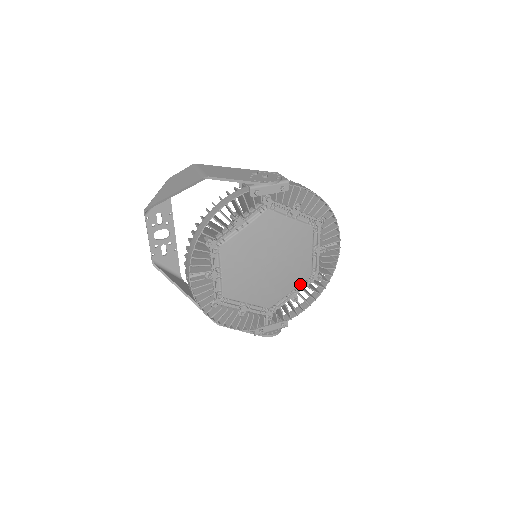
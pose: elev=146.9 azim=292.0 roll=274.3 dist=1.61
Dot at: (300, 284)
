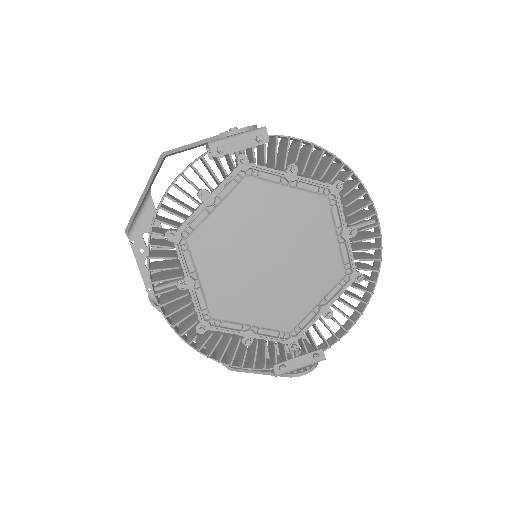
Dot at: (331, 290)
